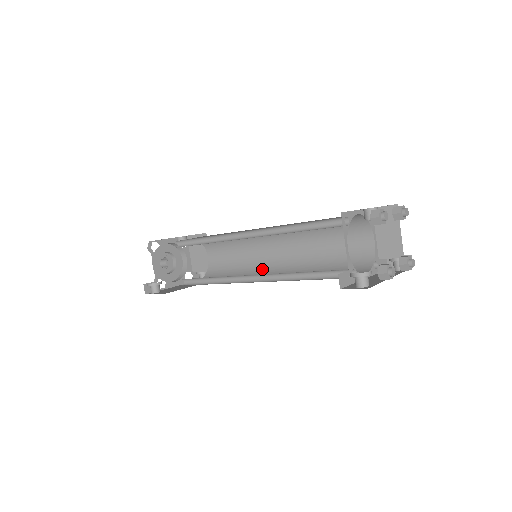
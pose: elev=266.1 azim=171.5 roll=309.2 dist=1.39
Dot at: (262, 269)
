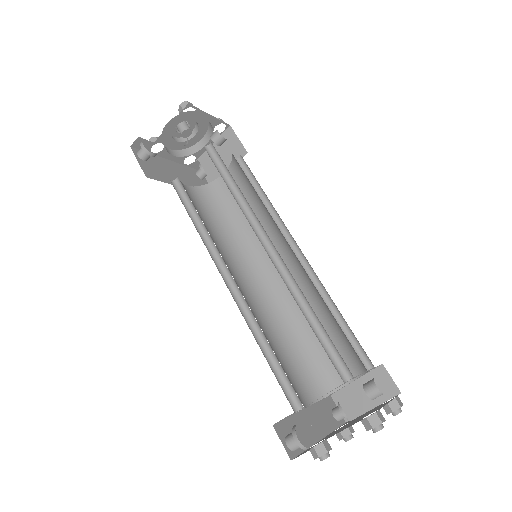
Dot at: (249, 260)
